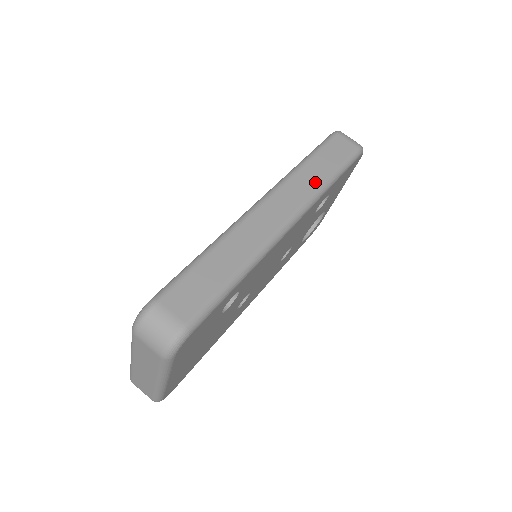
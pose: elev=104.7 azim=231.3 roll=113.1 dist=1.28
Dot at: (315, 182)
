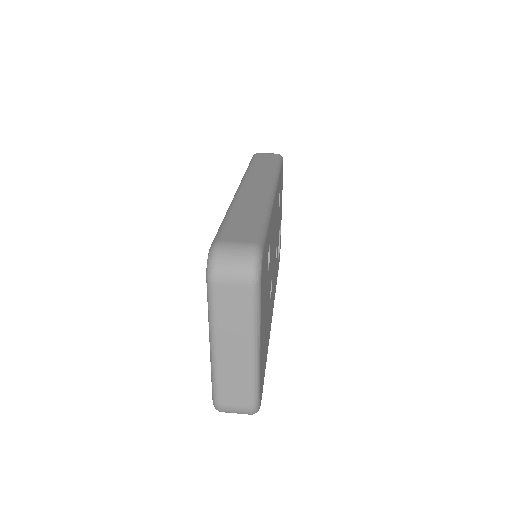
Dot at: (268, 170)
